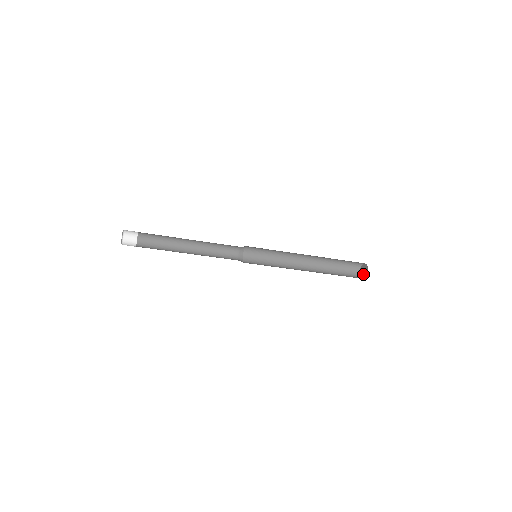
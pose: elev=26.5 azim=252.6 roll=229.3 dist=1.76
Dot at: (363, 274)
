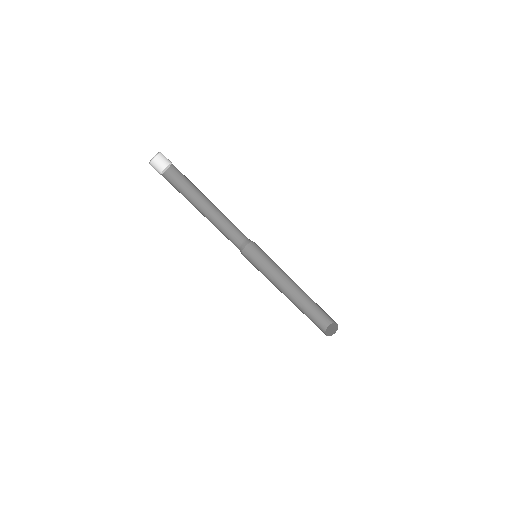
Dot at: (333, 331)
